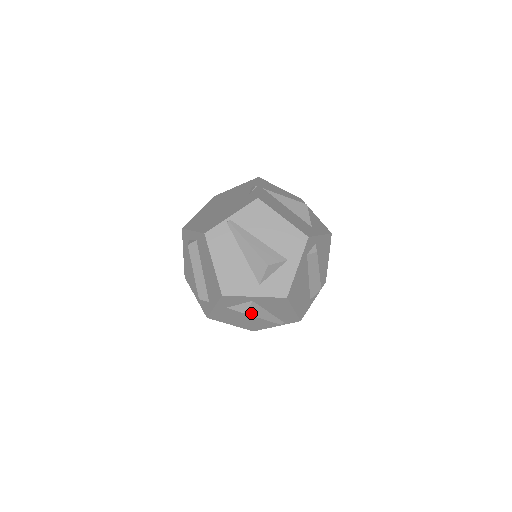
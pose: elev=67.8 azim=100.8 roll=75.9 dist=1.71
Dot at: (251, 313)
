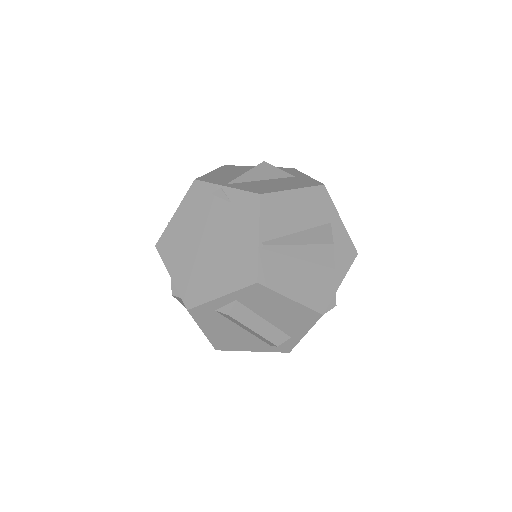
Dot at: occluded
